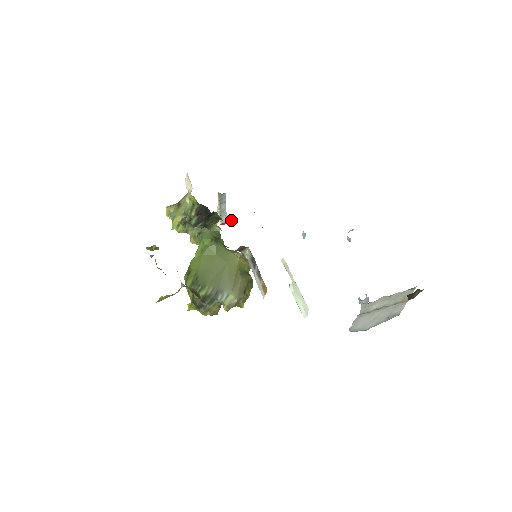
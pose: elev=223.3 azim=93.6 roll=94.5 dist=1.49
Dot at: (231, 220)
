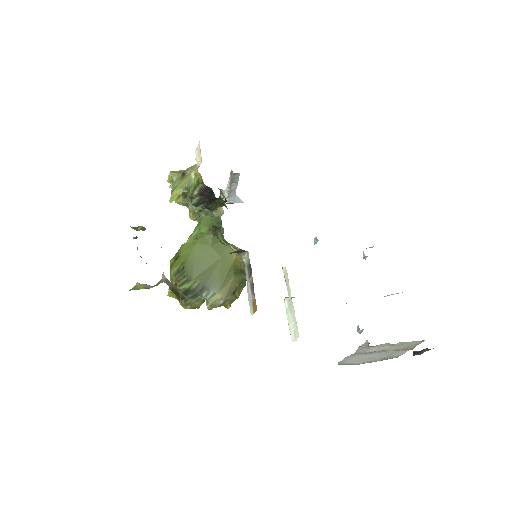
Dot at: (239, 202)
